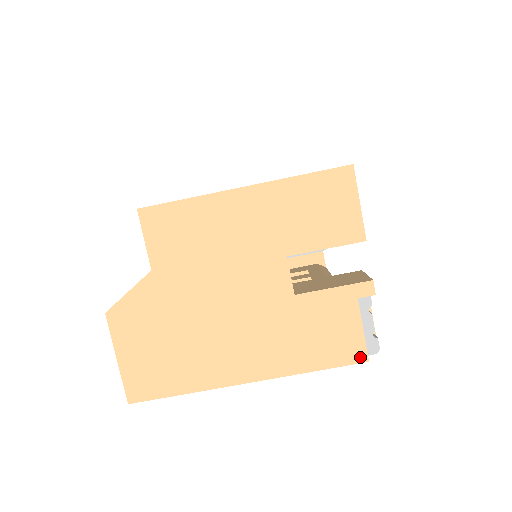
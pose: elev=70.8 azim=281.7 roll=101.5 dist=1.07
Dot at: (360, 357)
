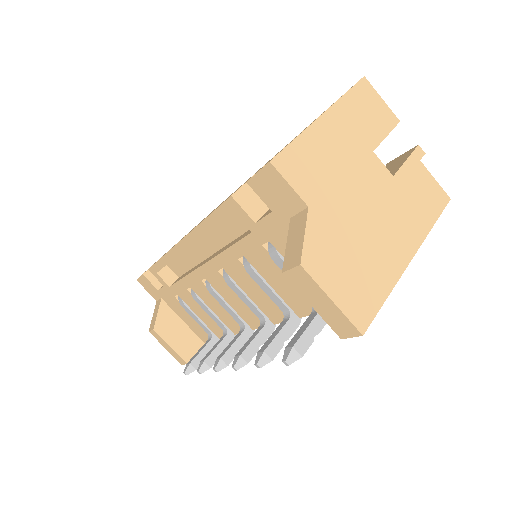
Dot at: (446, 199)
